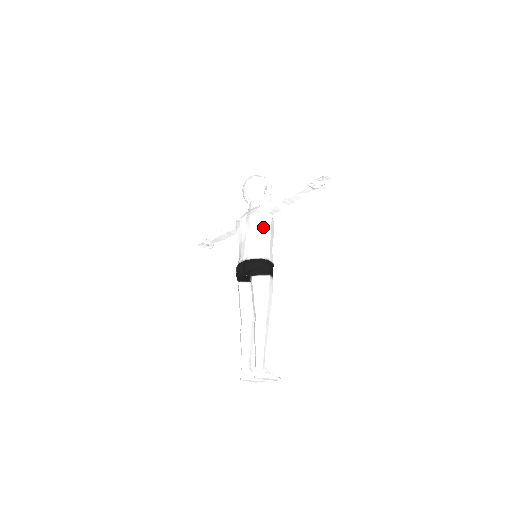
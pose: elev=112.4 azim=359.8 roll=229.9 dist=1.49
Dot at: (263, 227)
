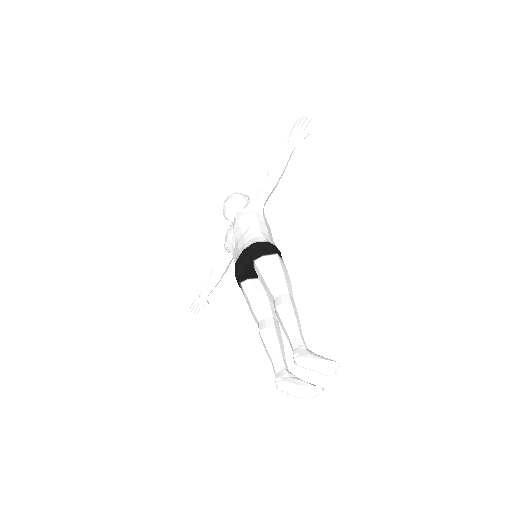
Dot at: (254, 219)
